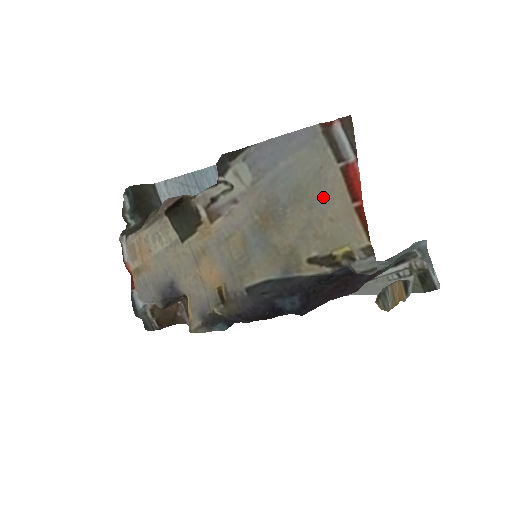
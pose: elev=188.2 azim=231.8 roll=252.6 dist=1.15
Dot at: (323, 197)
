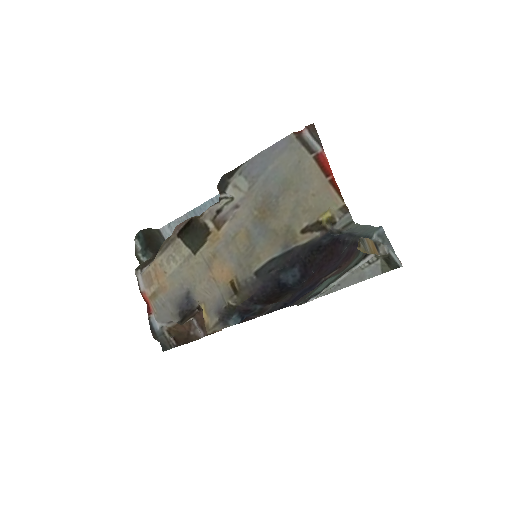
Dot at: (304, 181)
